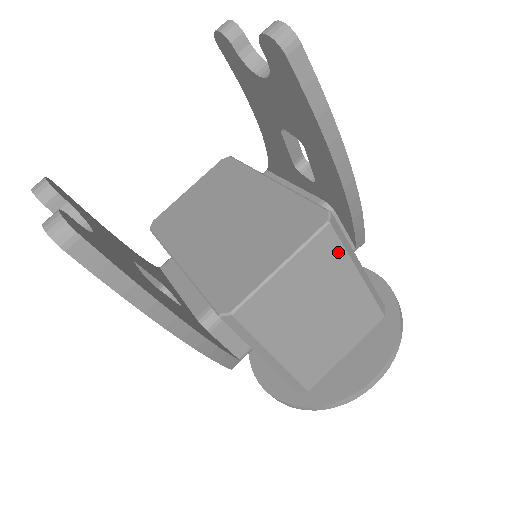
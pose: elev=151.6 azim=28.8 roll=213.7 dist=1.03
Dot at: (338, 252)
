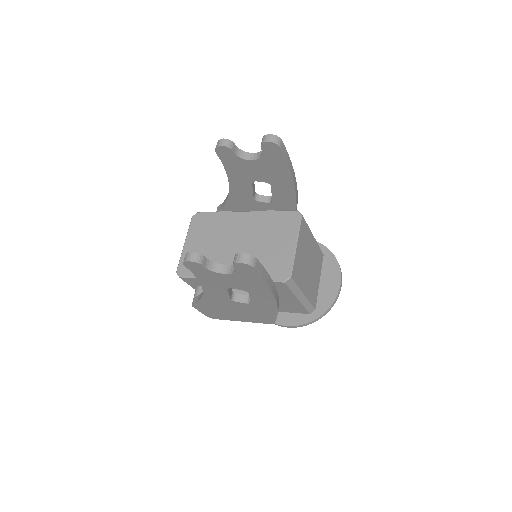
Dot at: (307, 228)
